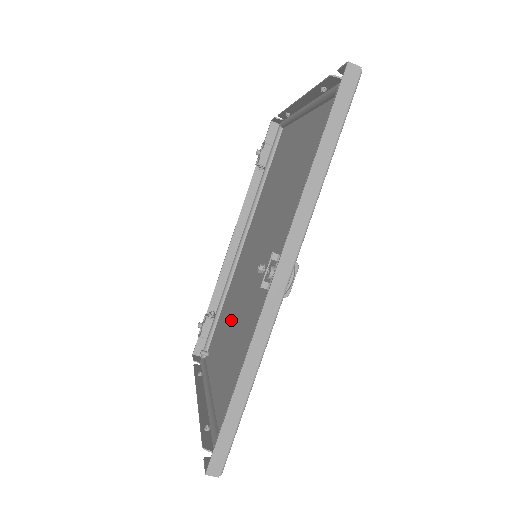
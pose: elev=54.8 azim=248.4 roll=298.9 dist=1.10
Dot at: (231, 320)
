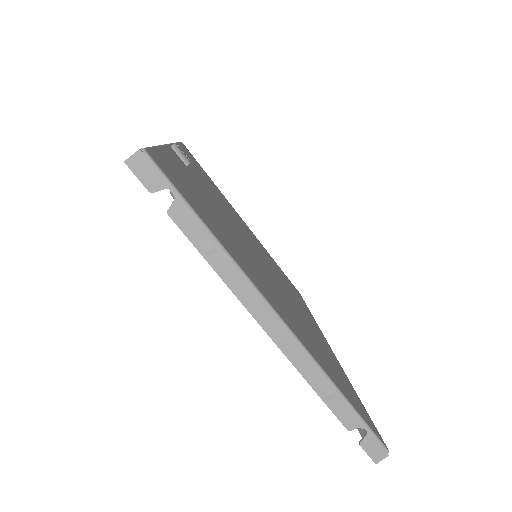
Dot at: occluded
